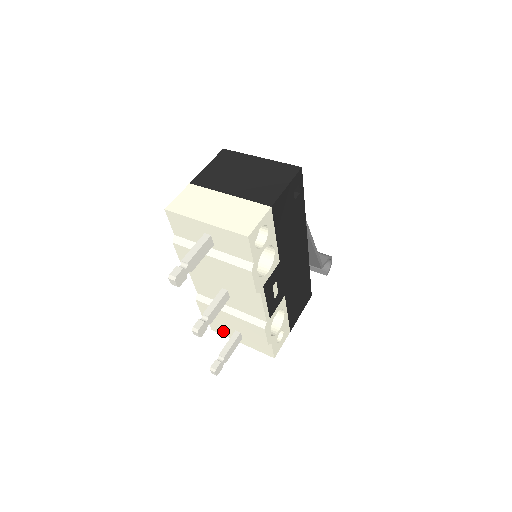
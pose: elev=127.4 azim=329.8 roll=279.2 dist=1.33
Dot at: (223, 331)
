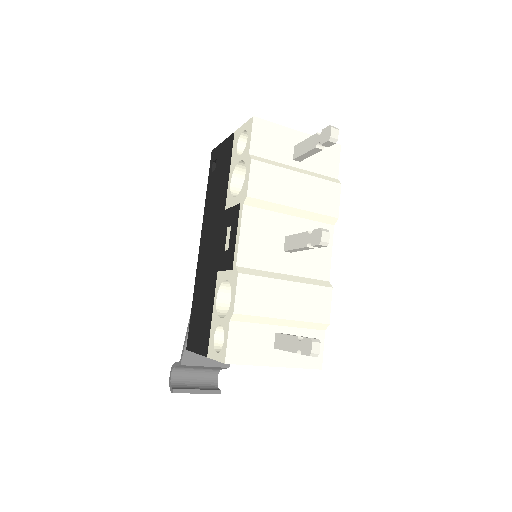
Dot at: (249, 352)
